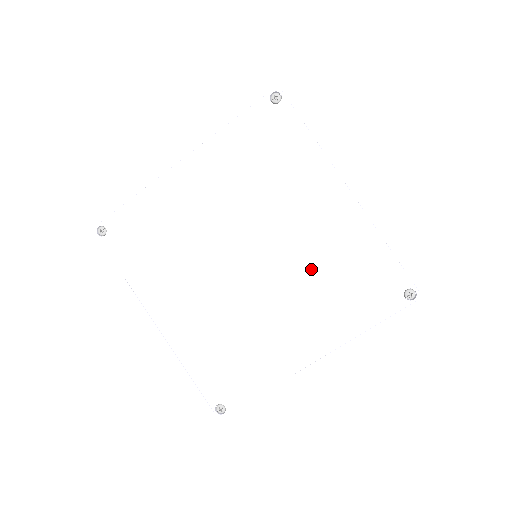
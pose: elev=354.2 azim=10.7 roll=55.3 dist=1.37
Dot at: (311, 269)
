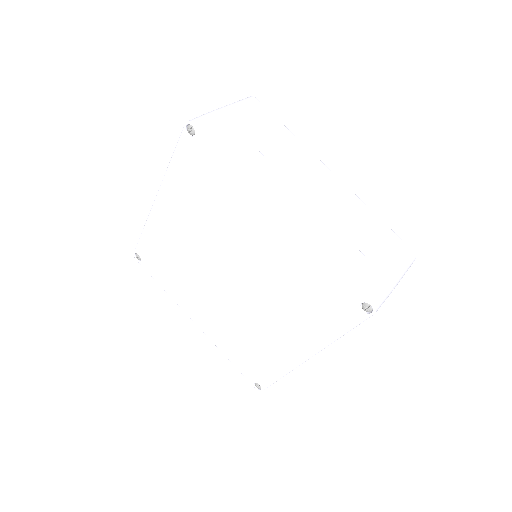
Dot at: (276, 284)
